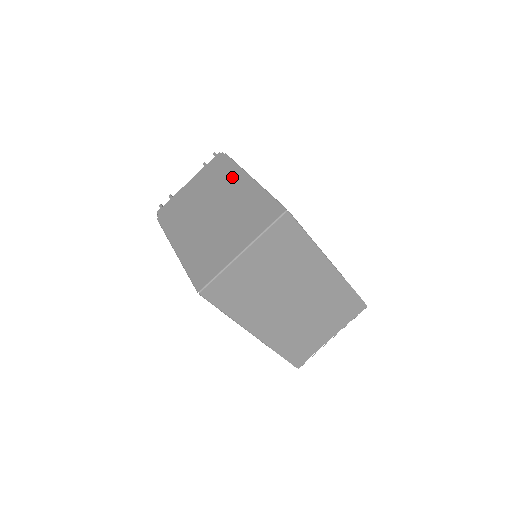
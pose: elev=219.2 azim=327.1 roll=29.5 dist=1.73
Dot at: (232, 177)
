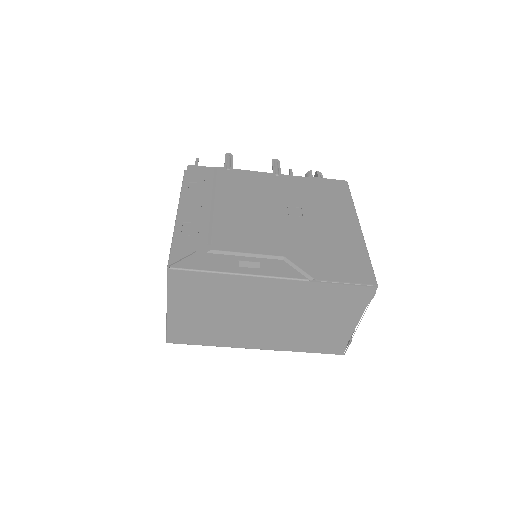
Dot at: occluded
